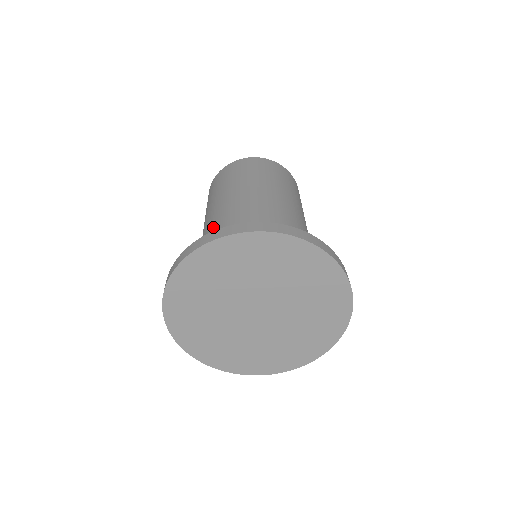
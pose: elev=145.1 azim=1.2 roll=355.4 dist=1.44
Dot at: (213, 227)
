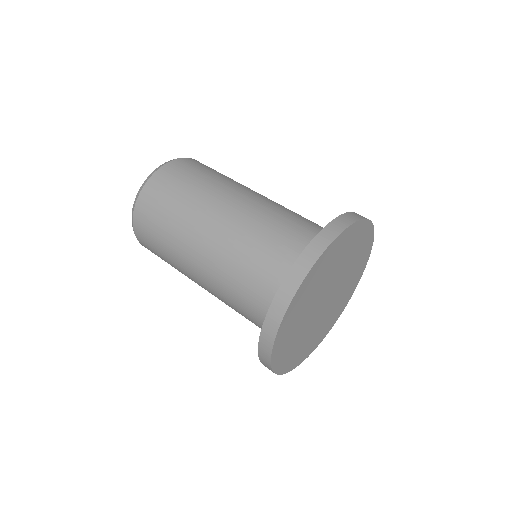
Dot at: (225, 276)
